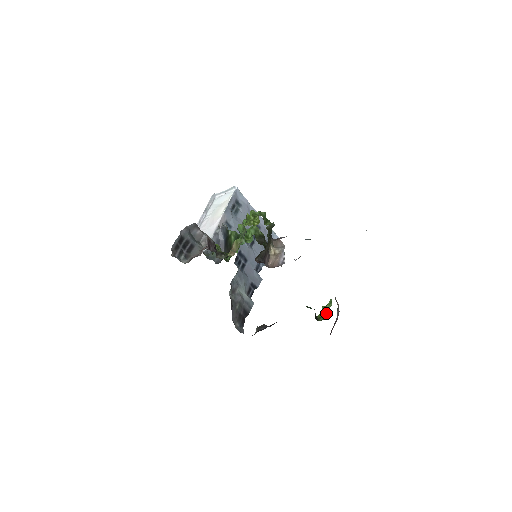
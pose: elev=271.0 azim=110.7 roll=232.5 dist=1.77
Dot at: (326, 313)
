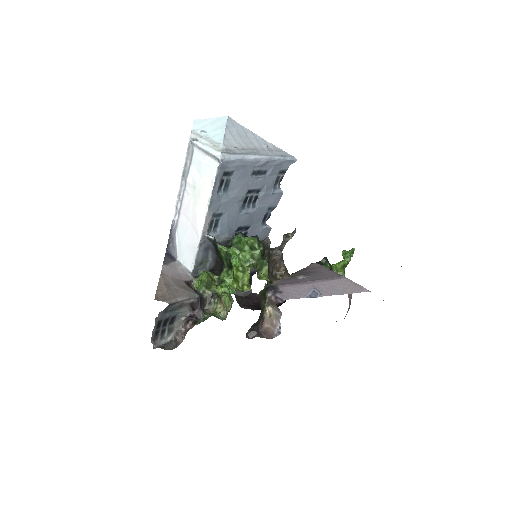
Dot at: (344, 264)
